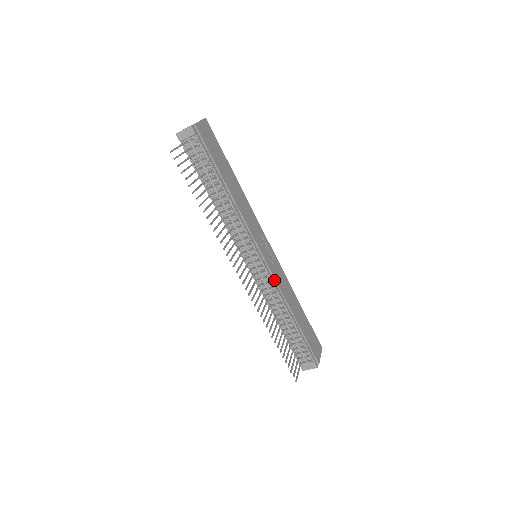
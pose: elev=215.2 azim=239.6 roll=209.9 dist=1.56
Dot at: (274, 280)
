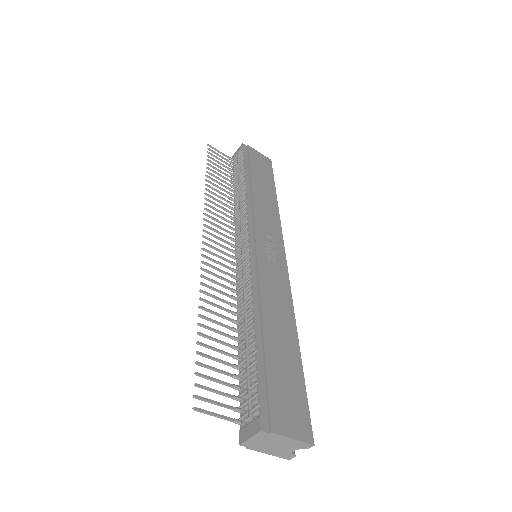
Dot at: (257, 270)
